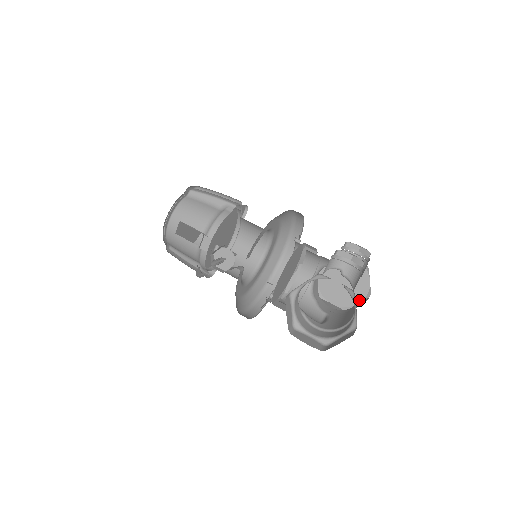
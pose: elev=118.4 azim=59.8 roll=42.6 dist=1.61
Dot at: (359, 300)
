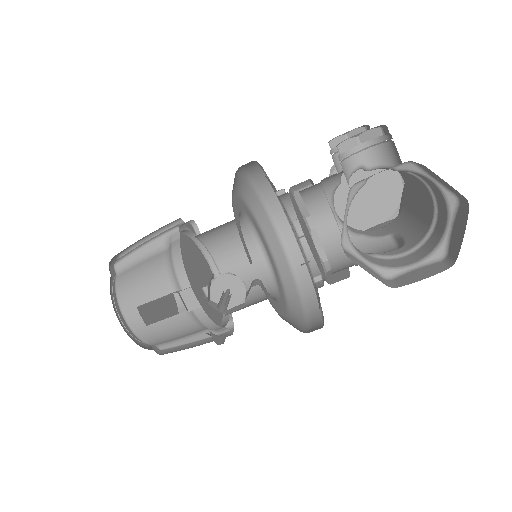
Dot at: (399, 192)
